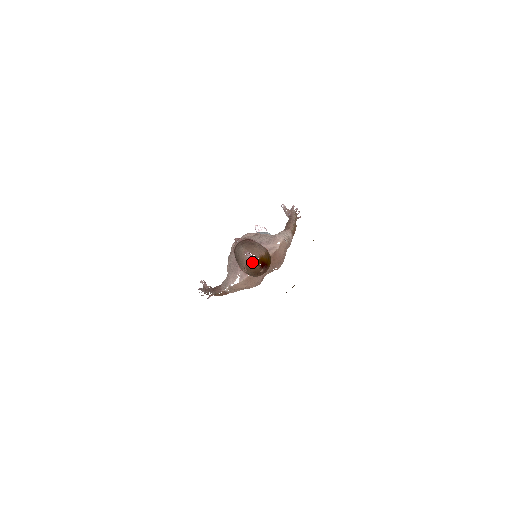
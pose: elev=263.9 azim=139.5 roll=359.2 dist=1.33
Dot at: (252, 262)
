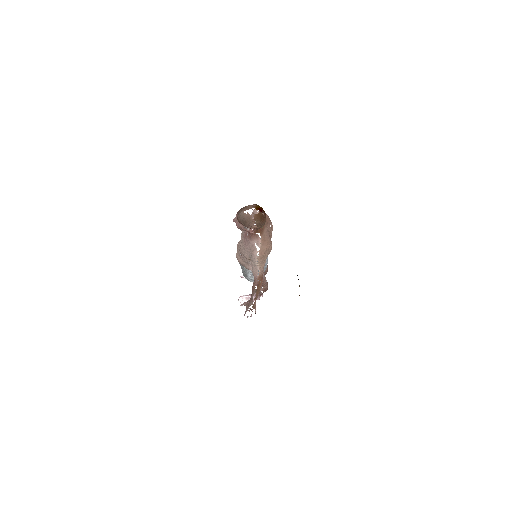
Dot at: (260, 296)
